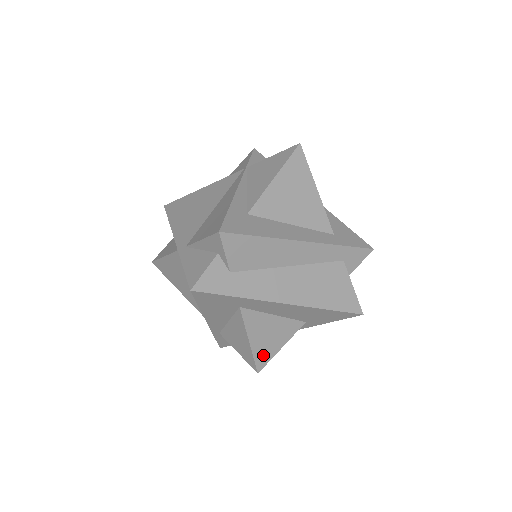
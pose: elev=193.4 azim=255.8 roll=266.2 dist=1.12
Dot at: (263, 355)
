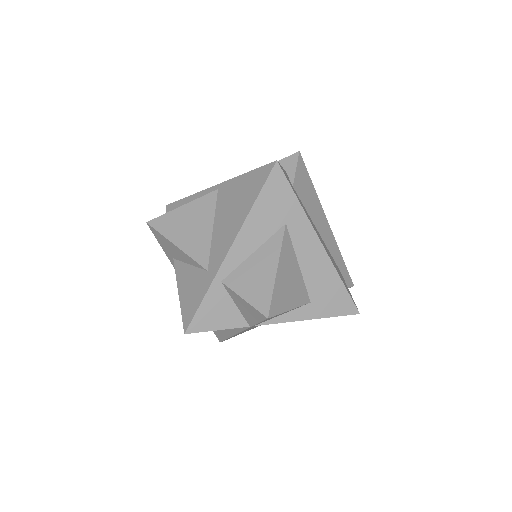
Dot at: (278, 299)
